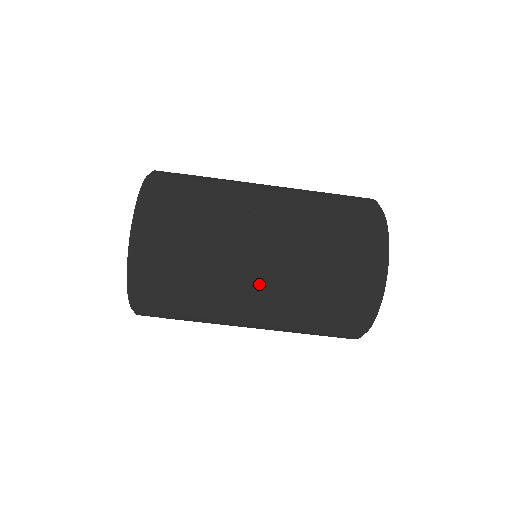
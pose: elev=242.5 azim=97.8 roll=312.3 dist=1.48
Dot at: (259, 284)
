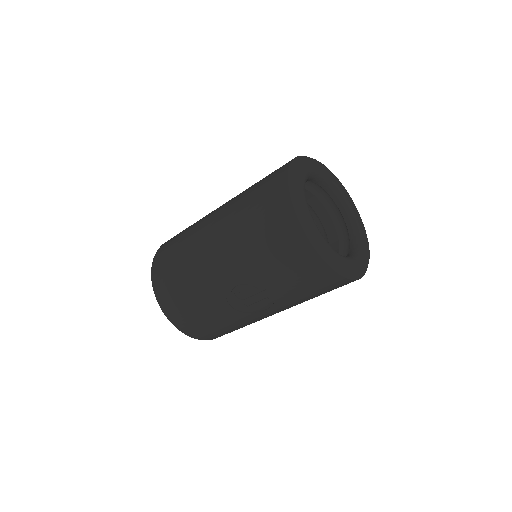
Dot at: (274, 313)
